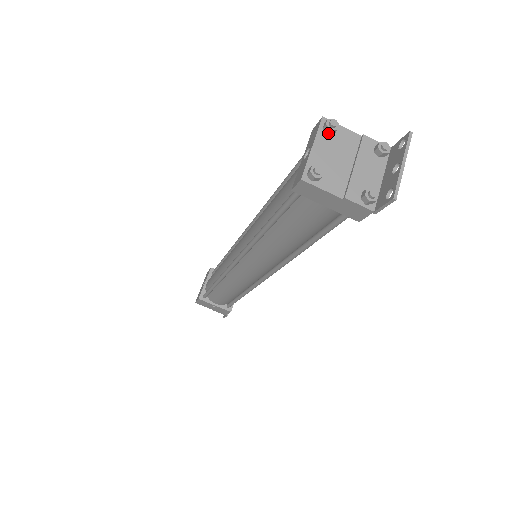
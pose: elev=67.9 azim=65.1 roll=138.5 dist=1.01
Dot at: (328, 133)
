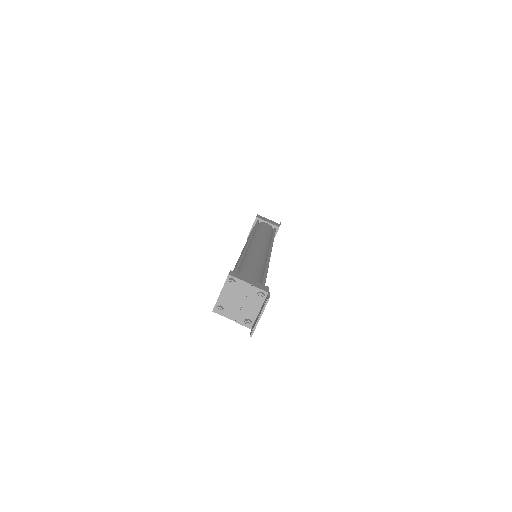
Dot at: (230, 286)
